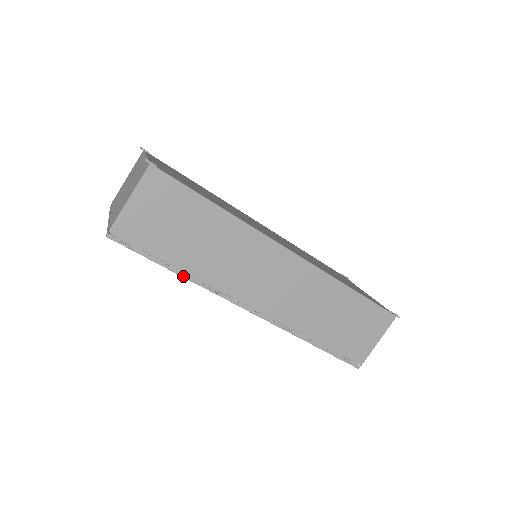
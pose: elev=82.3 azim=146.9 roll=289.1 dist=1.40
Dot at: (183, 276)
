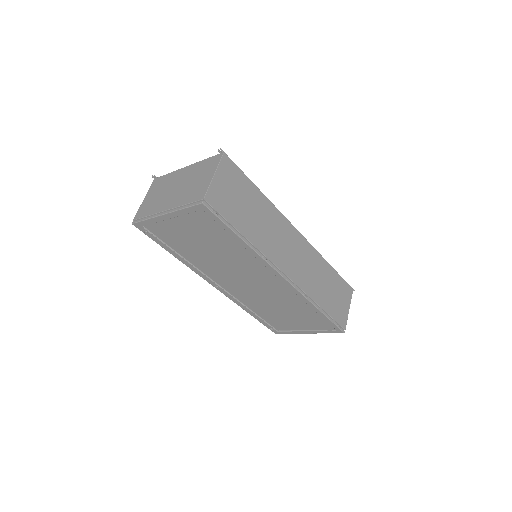
Dot at: (247, 243)
